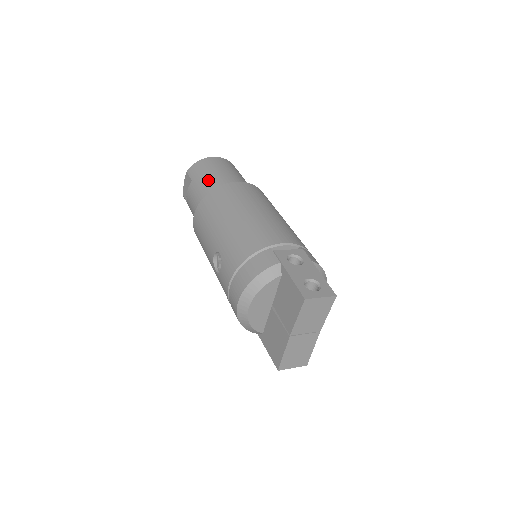
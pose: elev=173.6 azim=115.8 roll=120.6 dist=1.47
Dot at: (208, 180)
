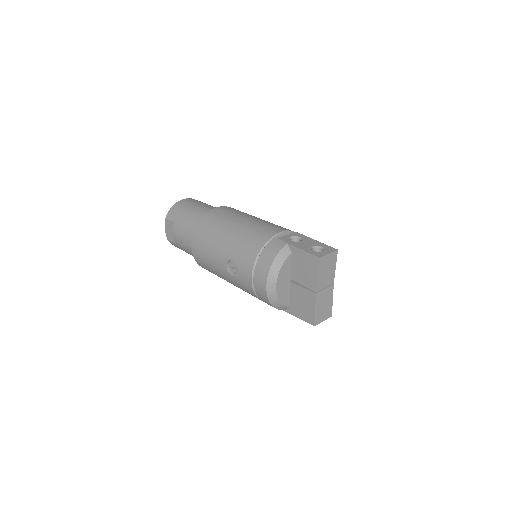
Dot at: (190, 216)
